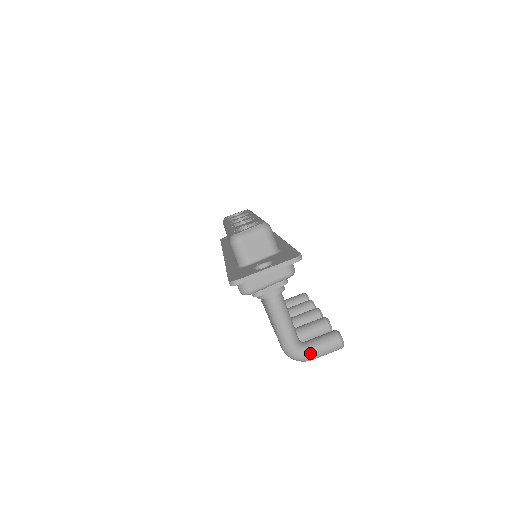
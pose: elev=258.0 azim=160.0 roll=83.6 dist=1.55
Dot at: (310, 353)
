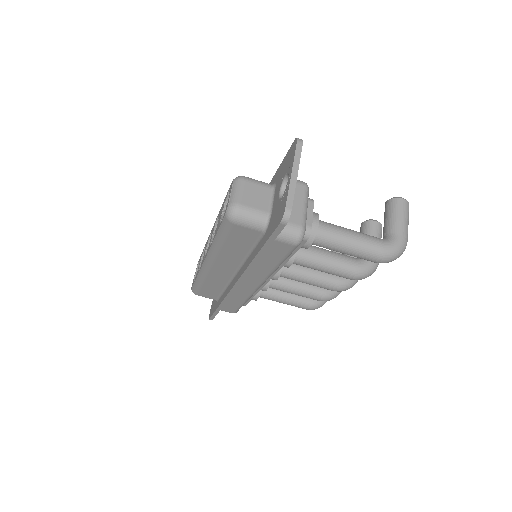
Dot at: (400, 234)
